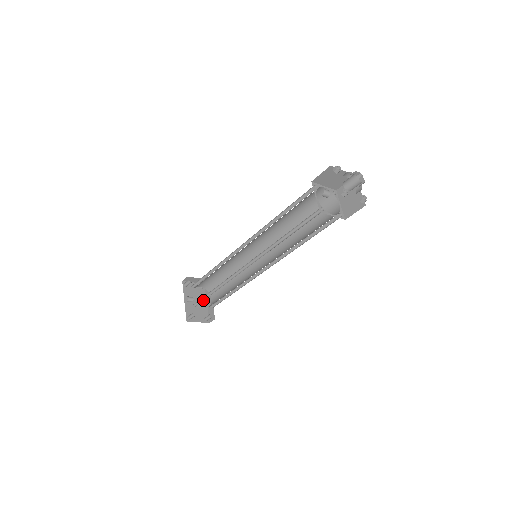
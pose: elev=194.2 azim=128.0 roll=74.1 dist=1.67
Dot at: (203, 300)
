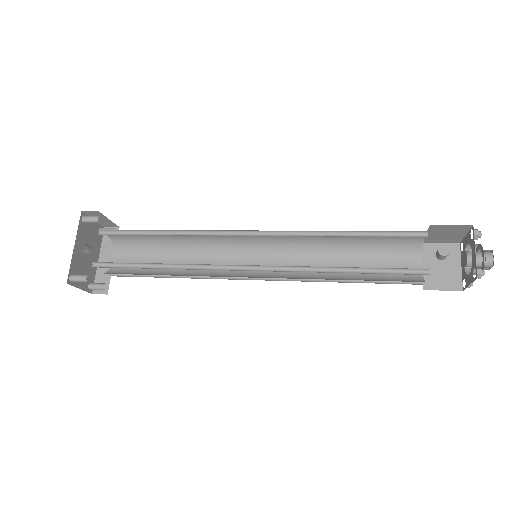
Dot at: (118, 266)
